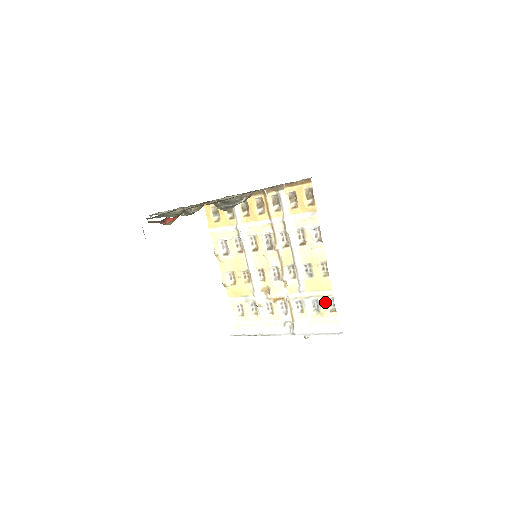
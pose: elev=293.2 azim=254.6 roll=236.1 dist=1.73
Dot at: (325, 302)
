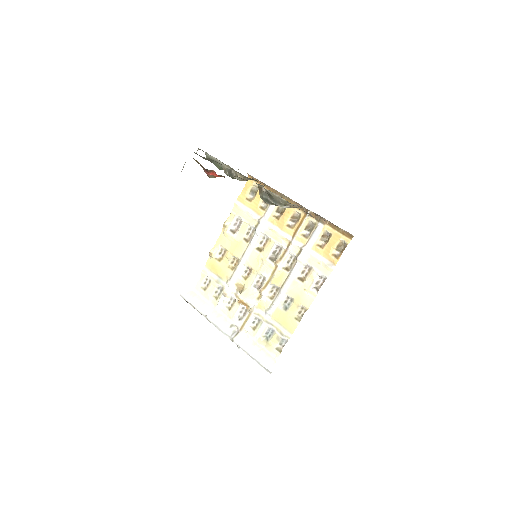
Dot at: (278, 338)
